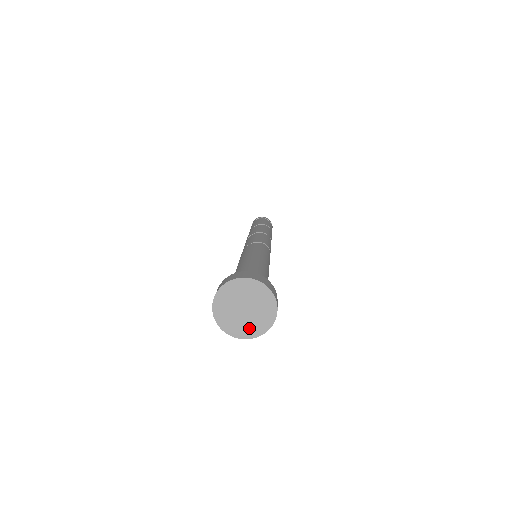
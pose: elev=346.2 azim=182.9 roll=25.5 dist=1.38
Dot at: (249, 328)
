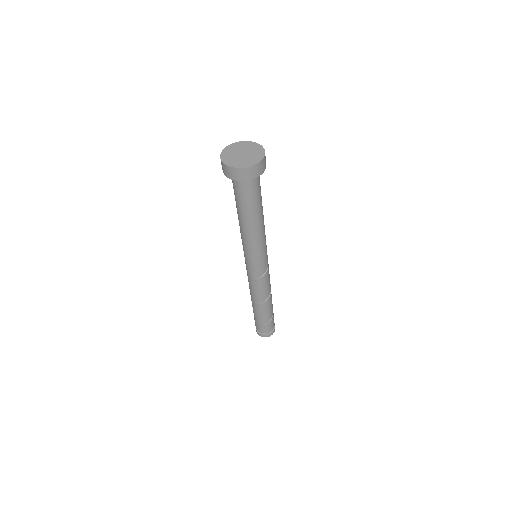
Dot at: (248, 161)
